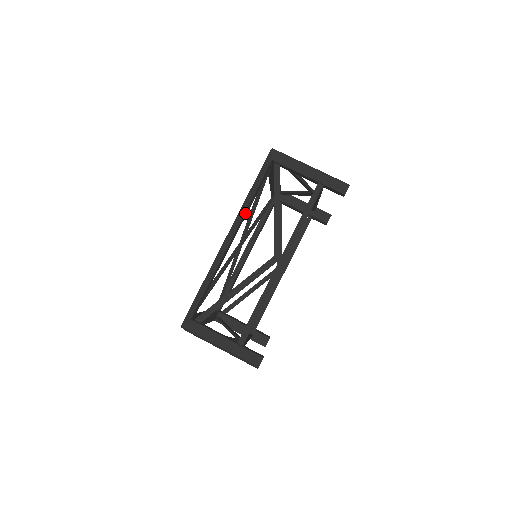
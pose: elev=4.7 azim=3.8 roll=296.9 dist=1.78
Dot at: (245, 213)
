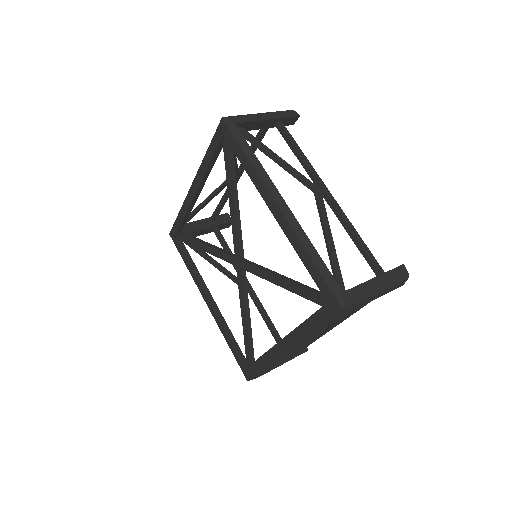
Dot at: (266, 178)
